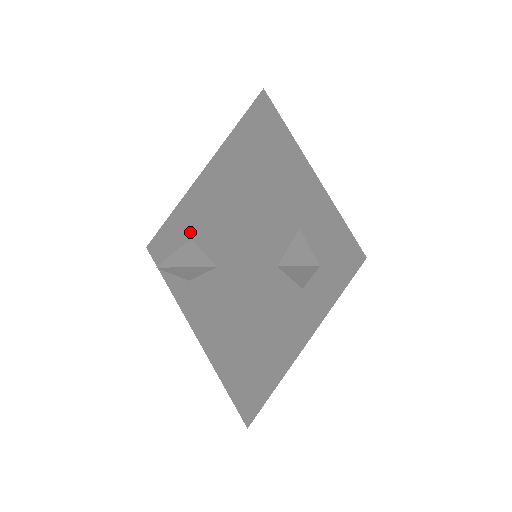
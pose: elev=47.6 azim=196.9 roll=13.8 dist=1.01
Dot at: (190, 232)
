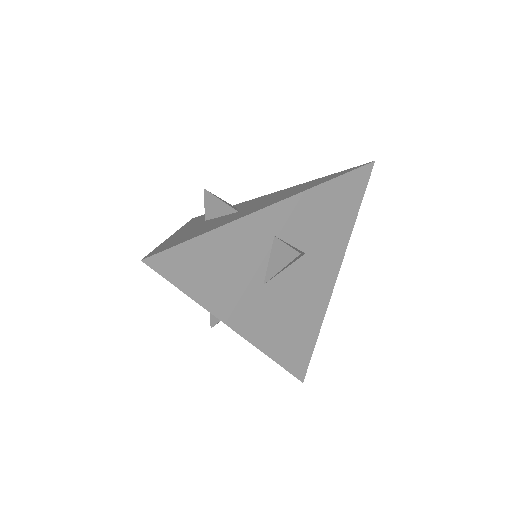
Dot at: (240, 206)
